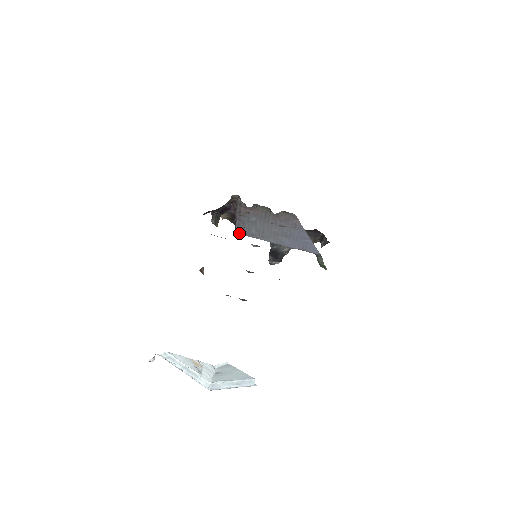
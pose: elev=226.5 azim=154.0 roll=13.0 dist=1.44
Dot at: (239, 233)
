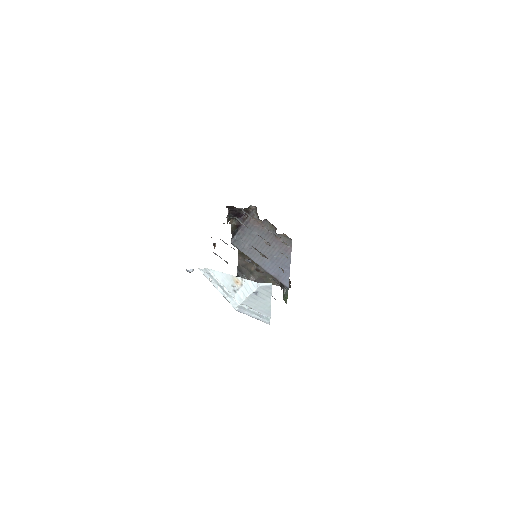
Dot at: (233, 242)
